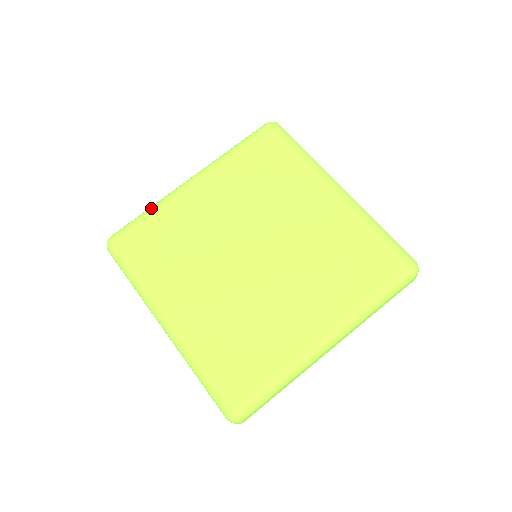
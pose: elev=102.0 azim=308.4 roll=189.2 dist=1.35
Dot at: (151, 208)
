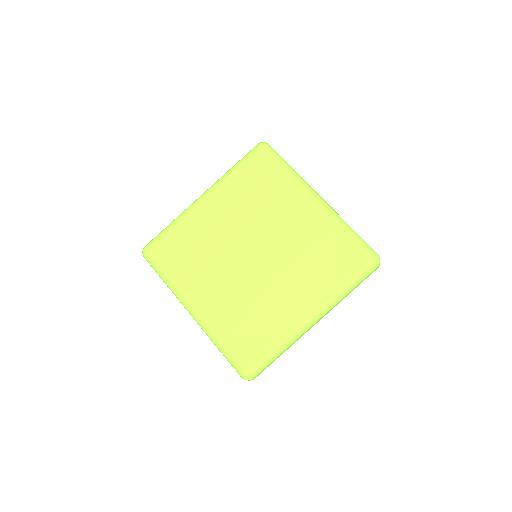
Dot at: (173, 222)
